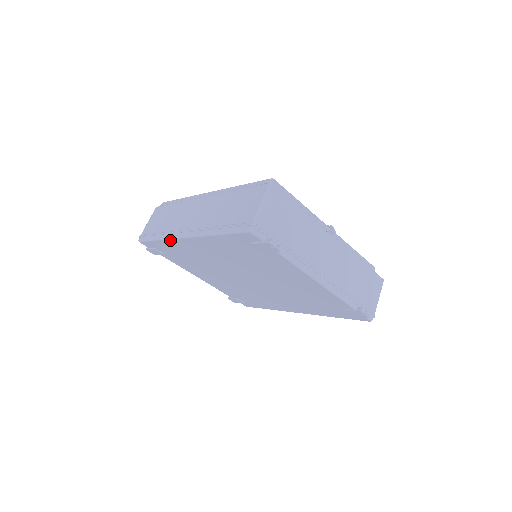
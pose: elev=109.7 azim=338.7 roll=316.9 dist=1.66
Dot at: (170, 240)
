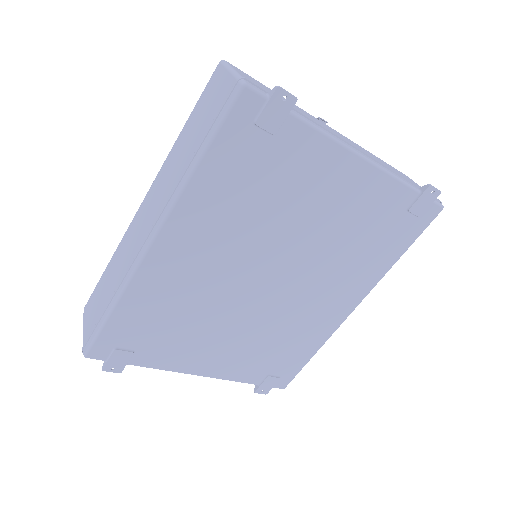
Dot at: (133, 281)
